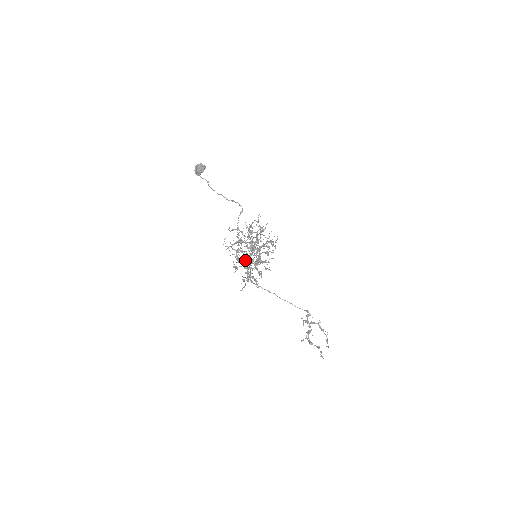
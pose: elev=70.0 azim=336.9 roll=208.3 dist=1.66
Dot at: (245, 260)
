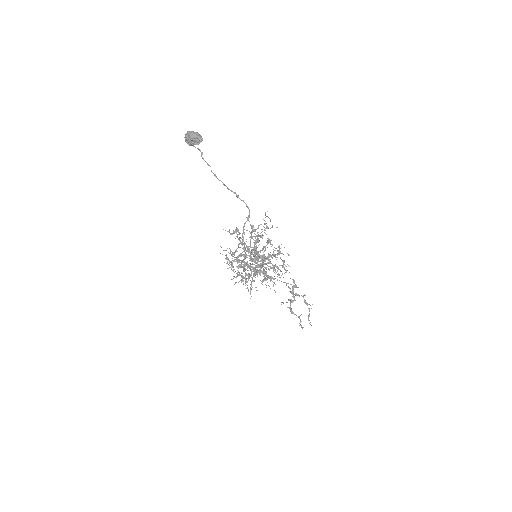
Dot at: (243, 260)
